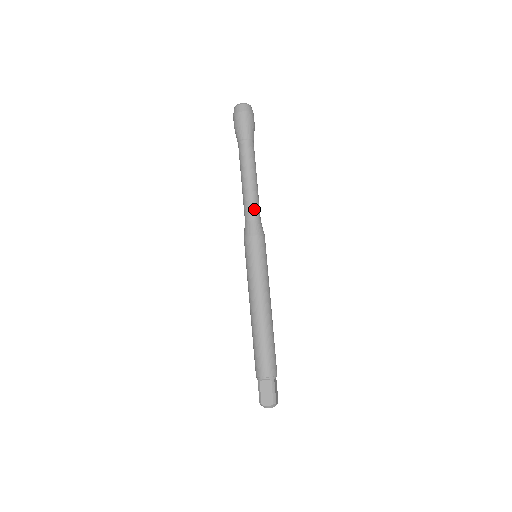
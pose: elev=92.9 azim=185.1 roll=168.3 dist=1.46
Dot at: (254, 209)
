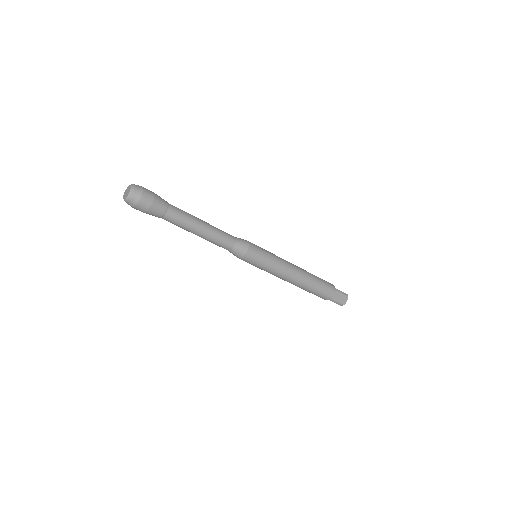
Dot at: (227, 238)
